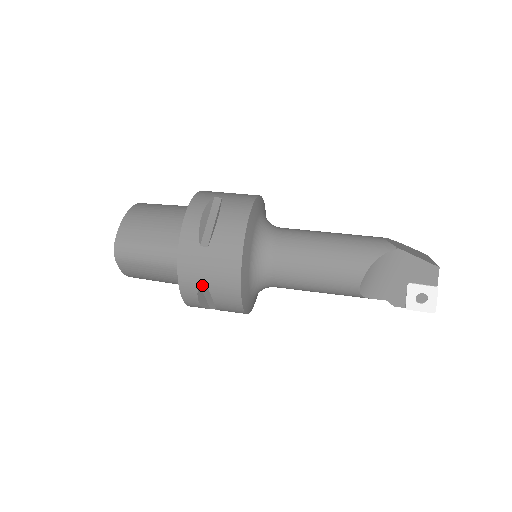
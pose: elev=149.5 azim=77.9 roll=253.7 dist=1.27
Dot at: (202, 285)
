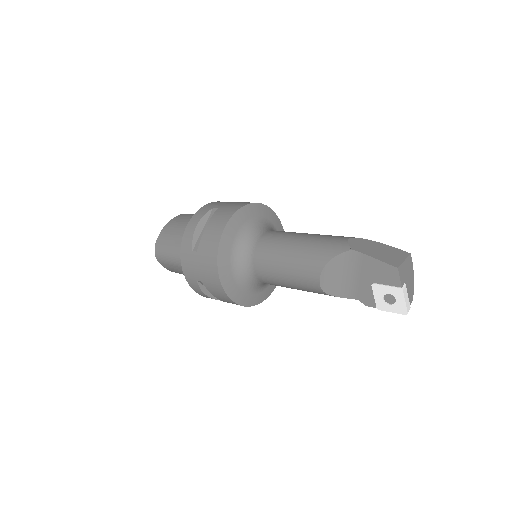
Dot at: (200, 282)
